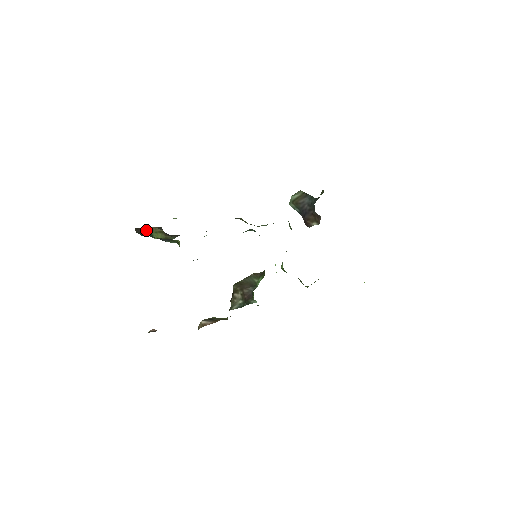
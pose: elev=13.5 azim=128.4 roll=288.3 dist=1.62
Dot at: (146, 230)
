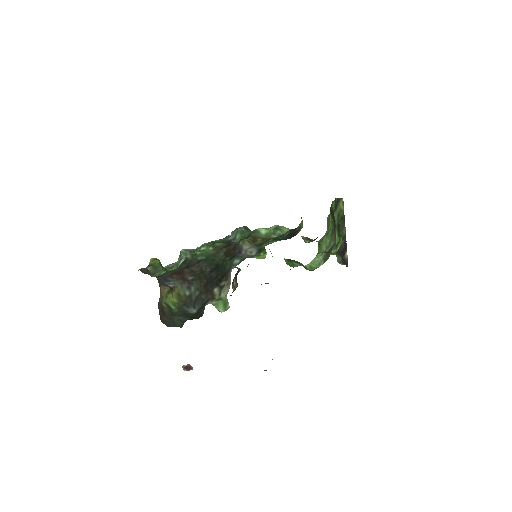
Dot at: (161, 306)
